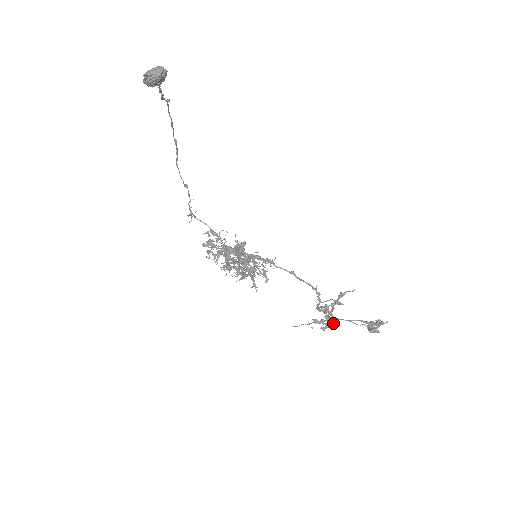
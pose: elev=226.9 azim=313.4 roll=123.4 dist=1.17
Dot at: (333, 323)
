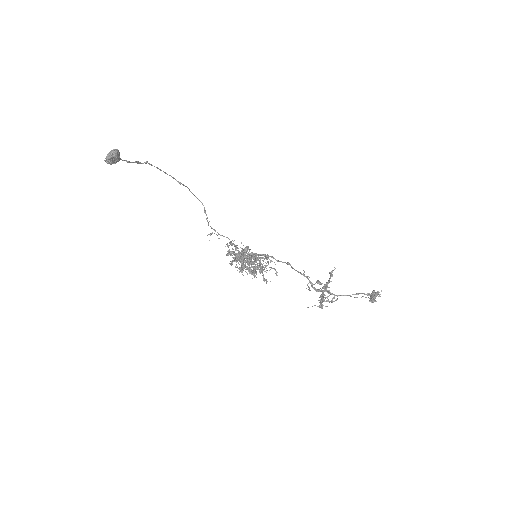
Dot at: (336, 300)
